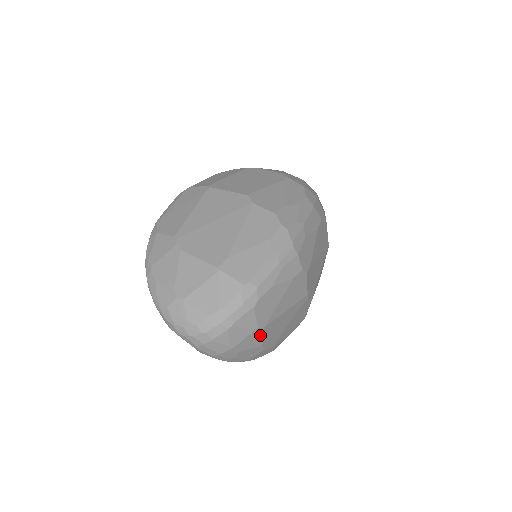
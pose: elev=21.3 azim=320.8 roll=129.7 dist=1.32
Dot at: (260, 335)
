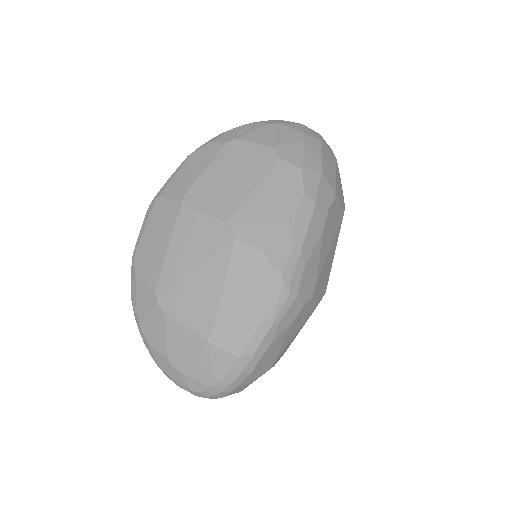
Dot at: occluded
